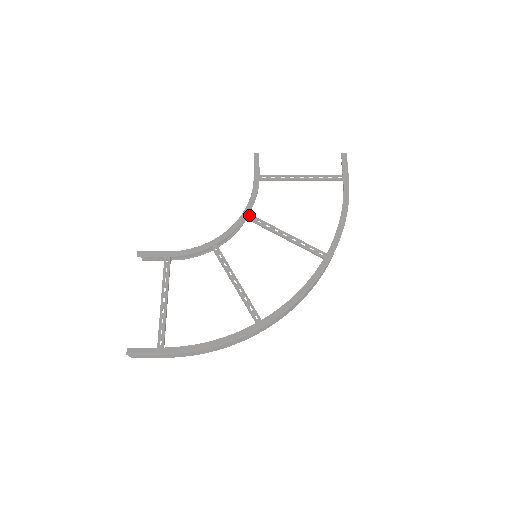
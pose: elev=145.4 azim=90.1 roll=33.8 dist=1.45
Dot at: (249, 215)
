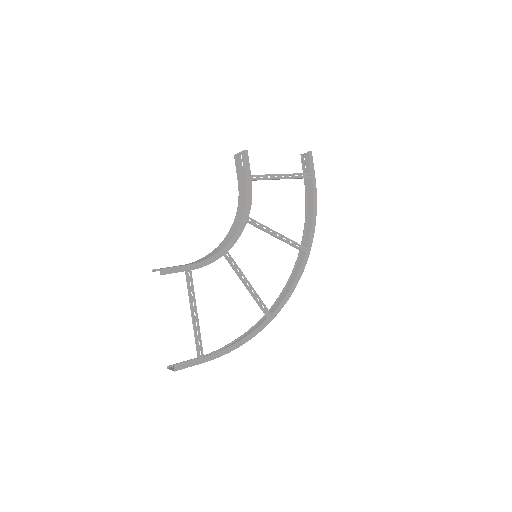
Dot at: (249, 218)
